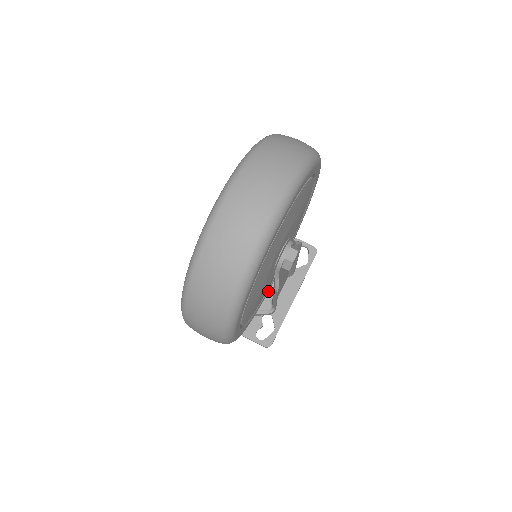
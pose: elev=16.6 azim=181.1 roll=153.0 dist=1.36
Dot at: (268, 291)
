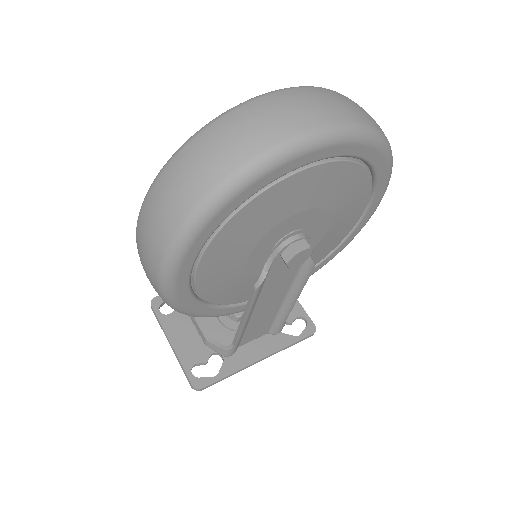
Dot at: (242, 309)
